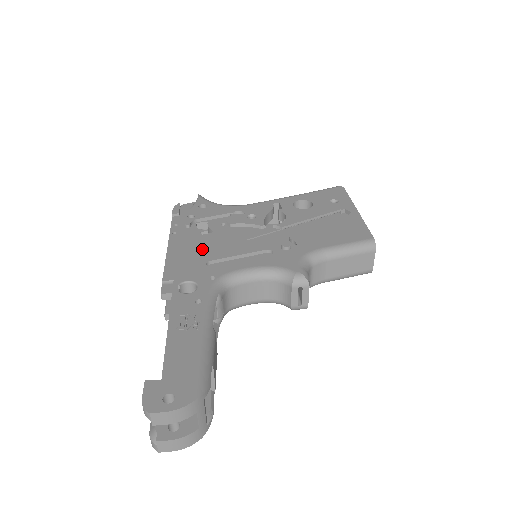
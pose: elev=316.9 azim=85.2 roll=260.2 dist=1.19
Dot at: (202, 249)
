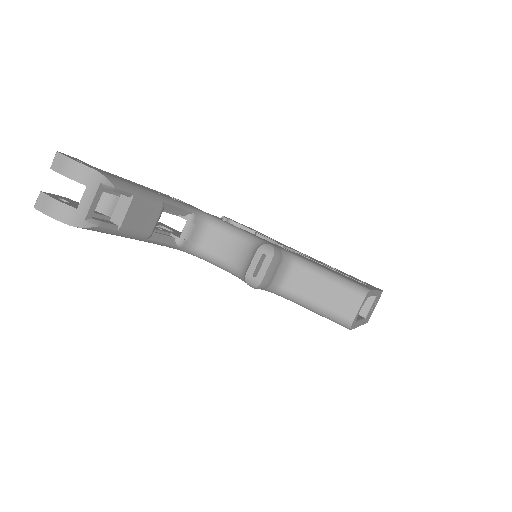
Dot at: occluded
